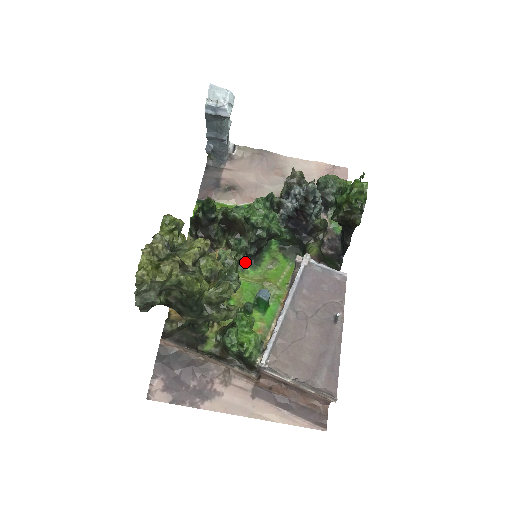
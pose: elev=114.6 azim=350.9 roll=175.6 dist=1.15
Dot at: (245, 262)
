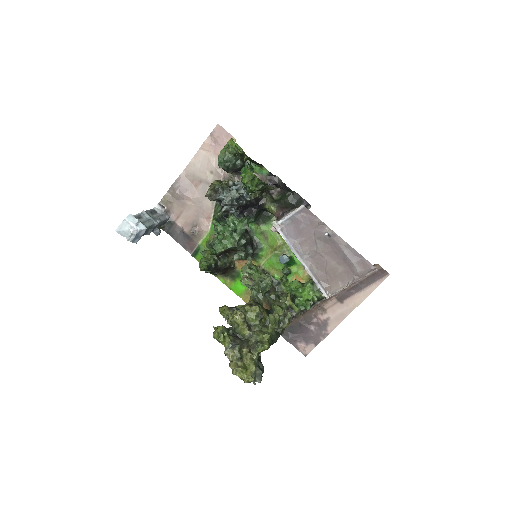
Dot at: (254, 254)
